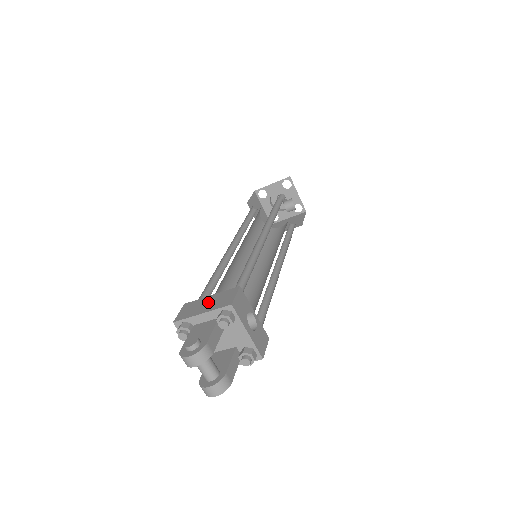
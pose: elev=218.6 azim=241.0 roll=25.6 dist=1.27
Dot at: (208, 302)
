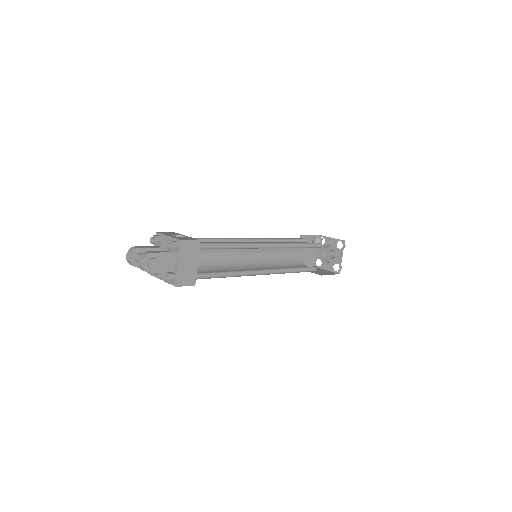
Dot at: occluded
